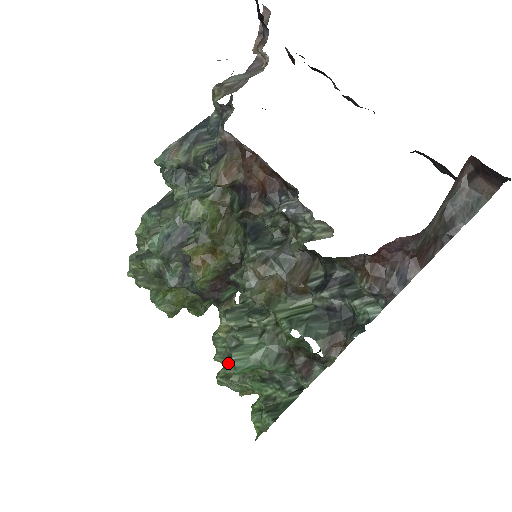
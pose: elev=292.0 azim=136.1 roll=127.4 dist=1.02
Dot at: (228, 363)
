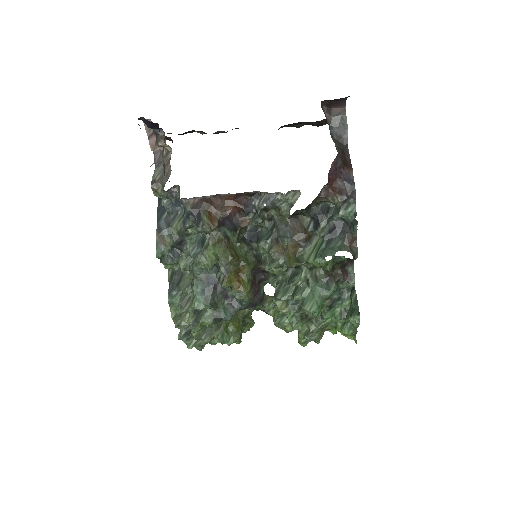
Dot at: (302, 323)
